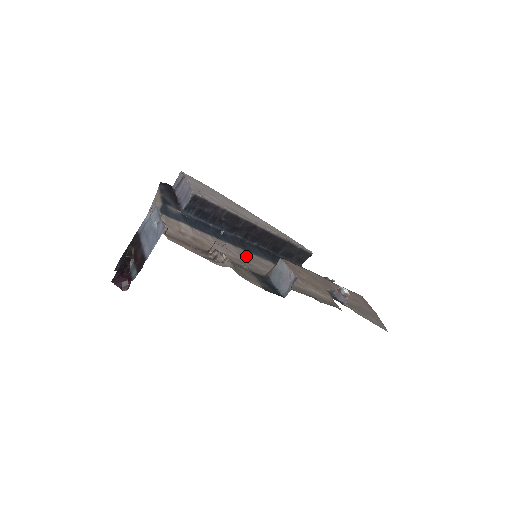
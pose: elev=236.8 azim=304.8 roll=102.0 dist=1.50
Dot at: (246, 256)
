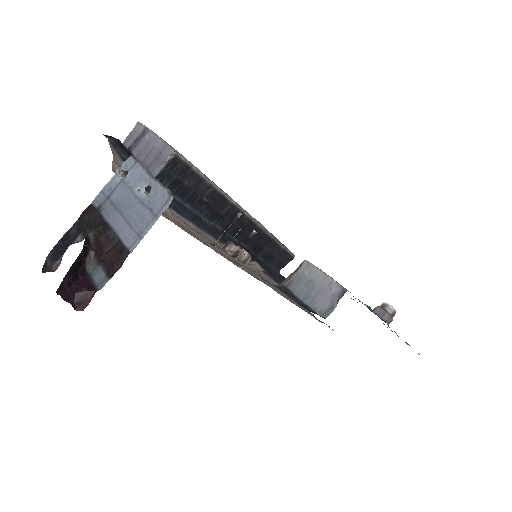
Dot at: occluded
